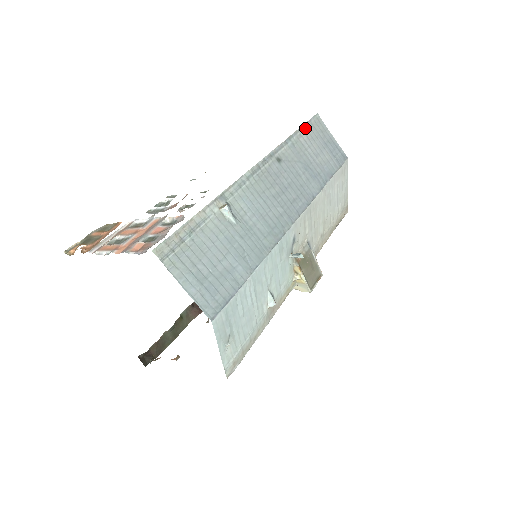
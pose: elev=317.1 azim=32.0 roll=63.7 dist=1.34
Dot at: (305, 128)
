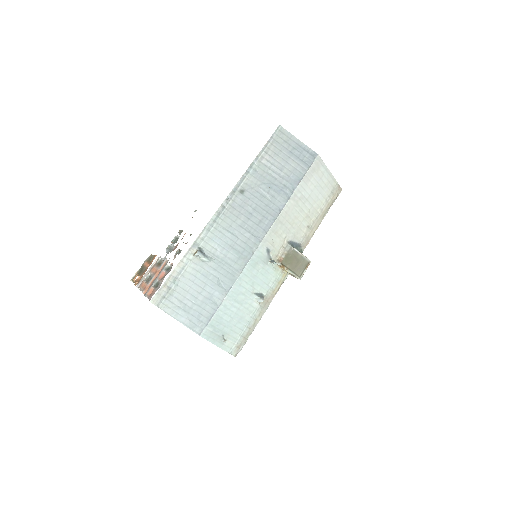
Dot at: (266, 148)
